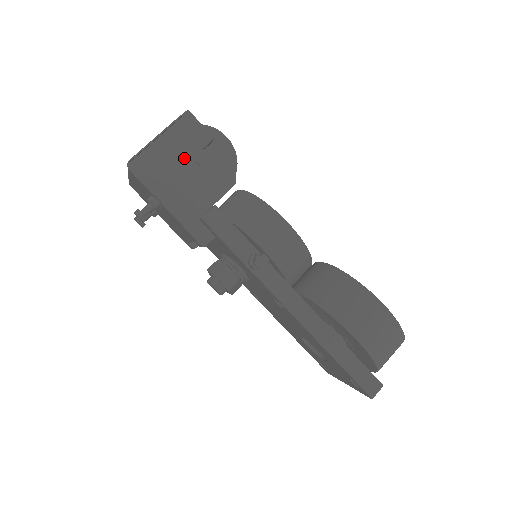
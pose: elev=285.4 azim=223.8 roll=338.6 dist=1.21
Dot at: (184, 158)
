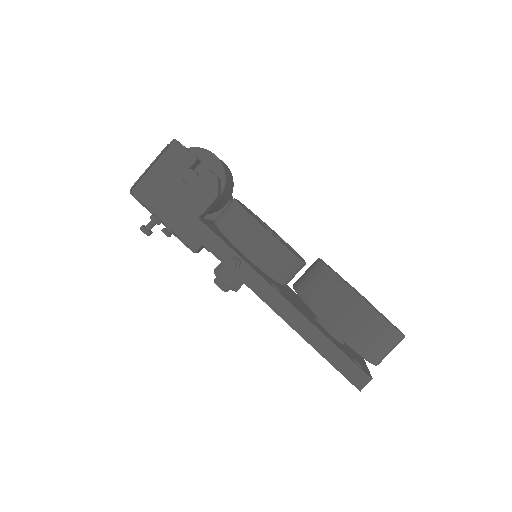
Dot at: (174, 179)
